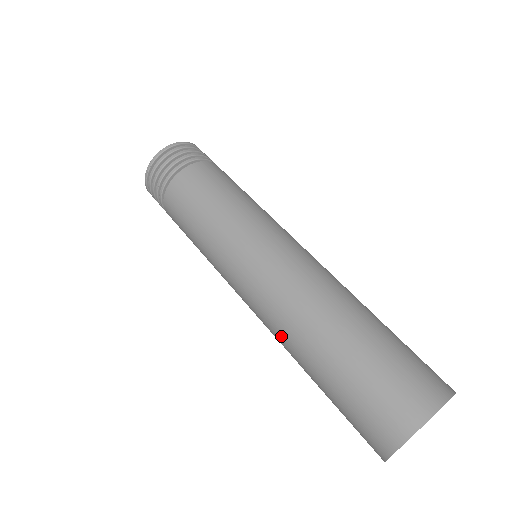
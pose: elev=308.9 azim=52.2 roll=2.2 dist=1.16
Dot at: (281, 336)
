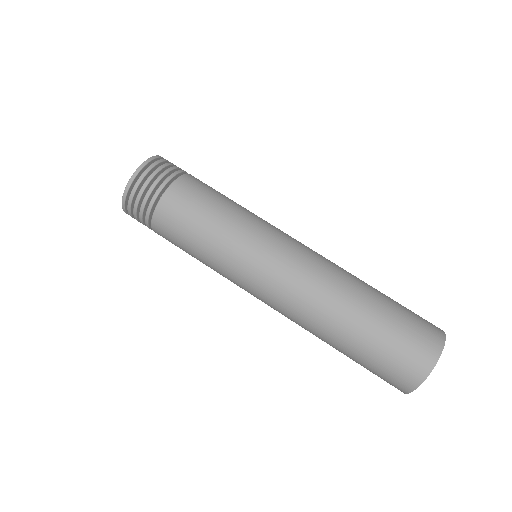
Dot at: occluded
